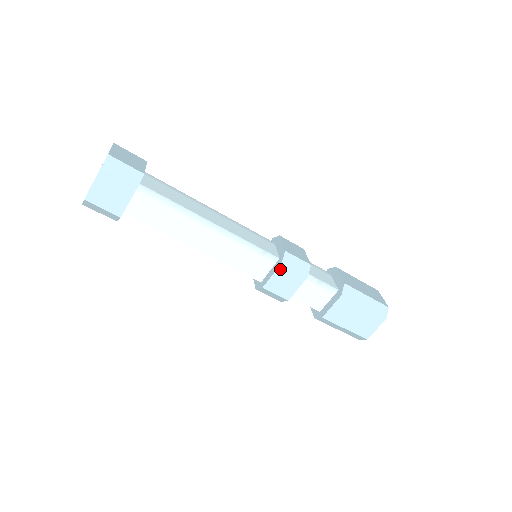
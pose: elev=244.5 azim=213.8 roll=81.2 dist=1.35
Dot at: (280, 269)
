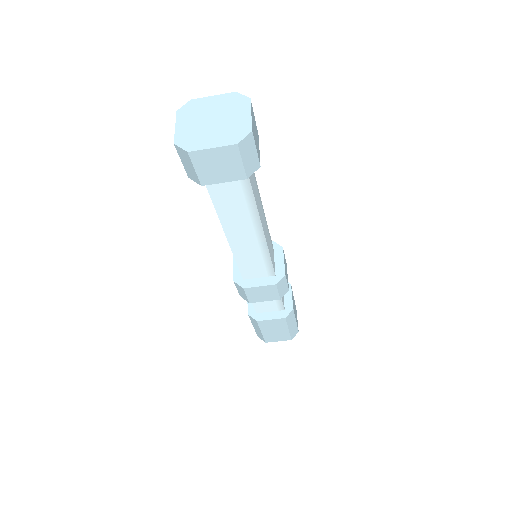
Dot at: (271, 286)
